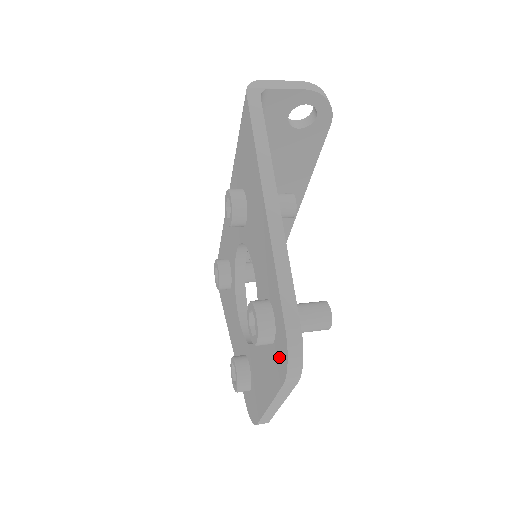
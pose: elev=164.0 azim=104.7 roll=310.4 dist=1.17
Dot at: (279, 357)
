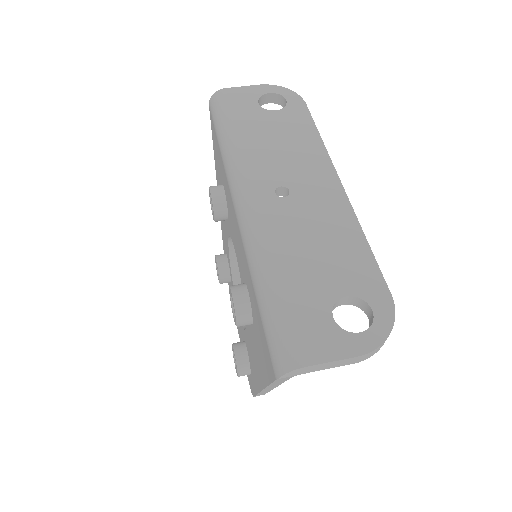
Dot at: occluded
